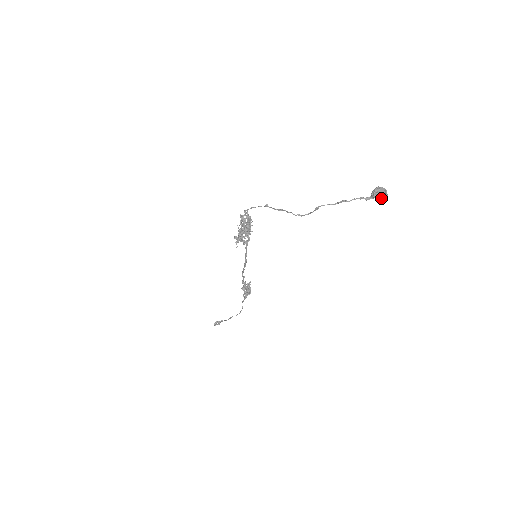
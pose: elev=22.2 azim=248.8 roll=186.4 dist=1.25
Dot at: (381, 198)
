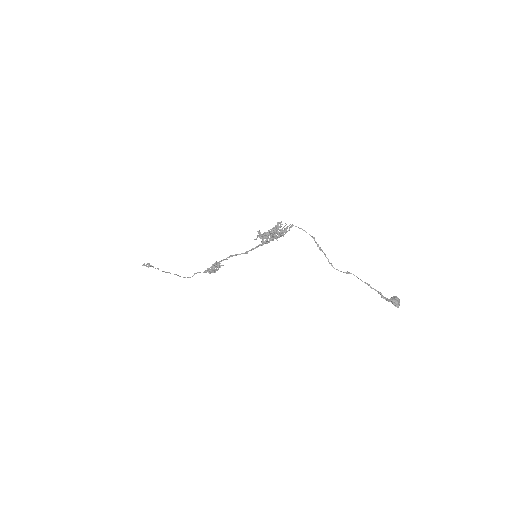
Dot at: (395, 305)
